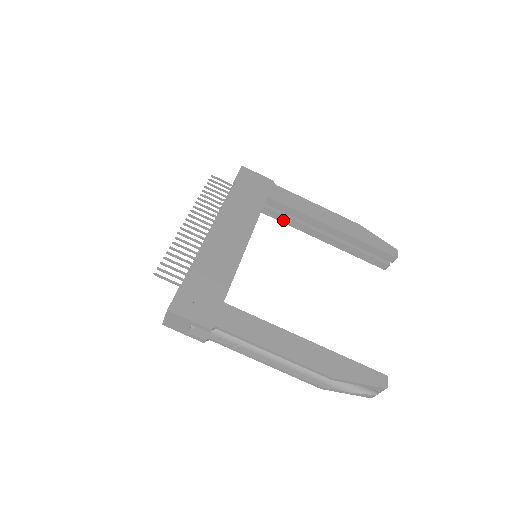
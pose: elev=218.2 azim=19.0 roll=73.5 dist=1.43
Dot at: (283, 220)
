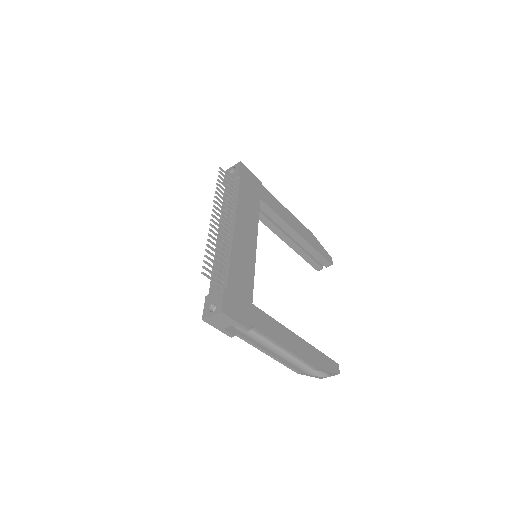
Dot at: (261, 219)
